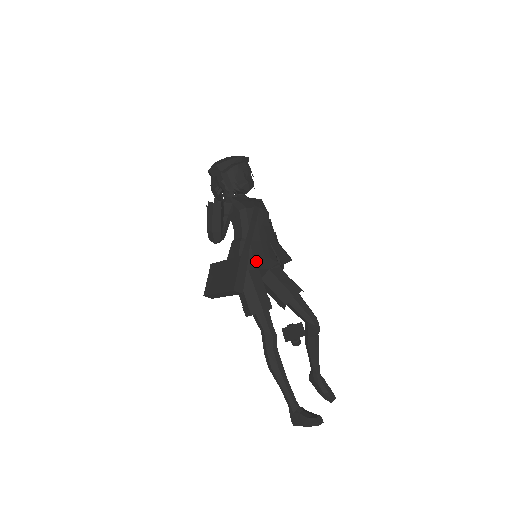
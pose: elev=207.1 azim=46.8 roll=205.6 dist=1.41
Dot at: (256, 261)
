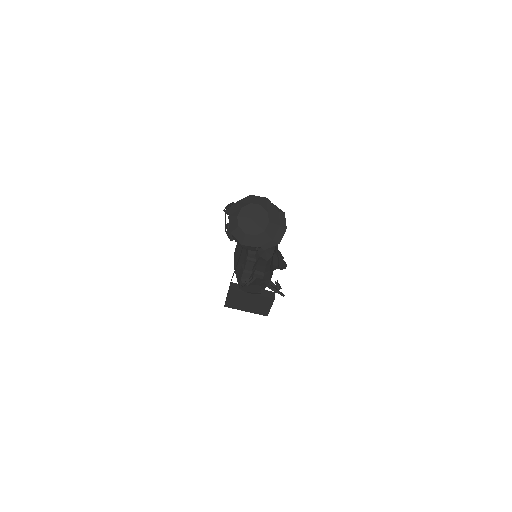
Dot at: (270, 278)
